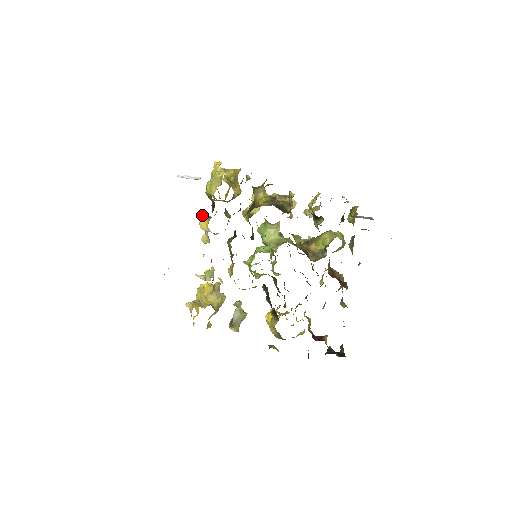
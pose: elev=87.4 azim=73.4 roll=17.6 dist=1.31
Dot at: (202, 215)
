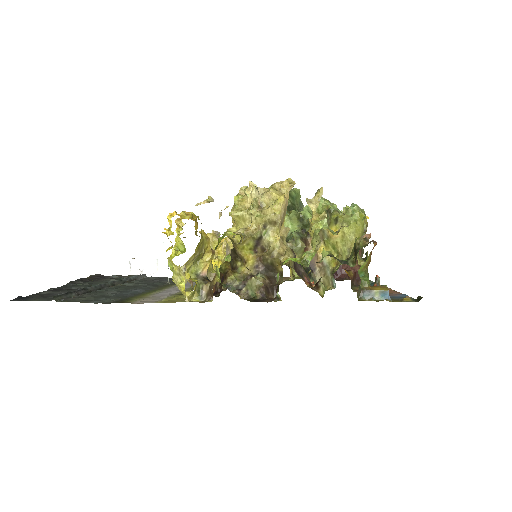
Dot at: occluded
